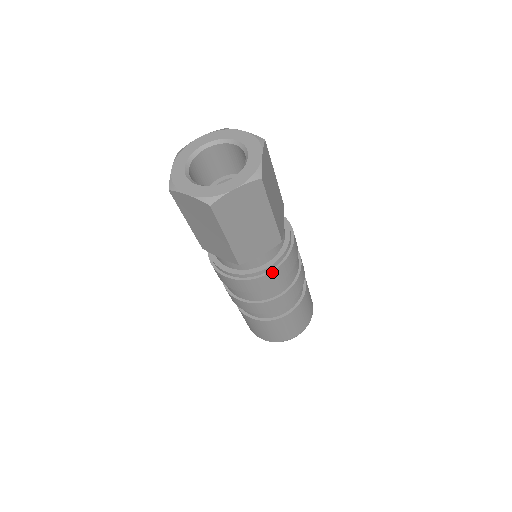
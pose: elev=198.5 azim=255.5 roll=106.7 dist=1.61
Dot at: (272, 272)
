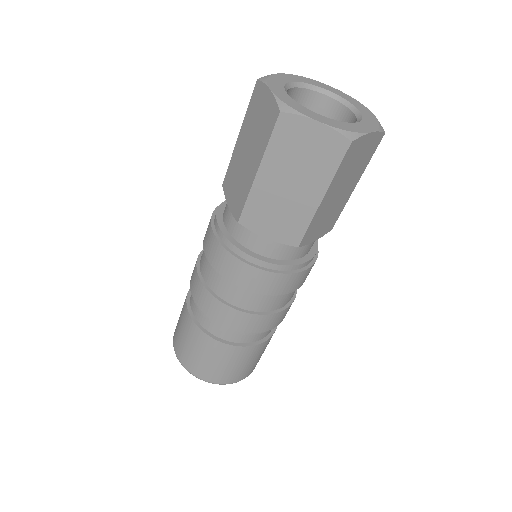
Dot at: (309, 268)
